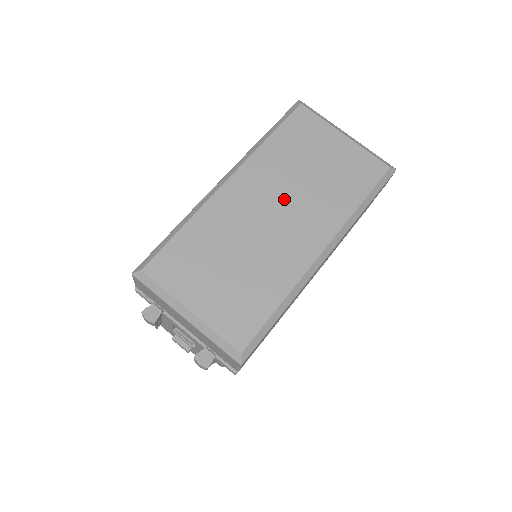
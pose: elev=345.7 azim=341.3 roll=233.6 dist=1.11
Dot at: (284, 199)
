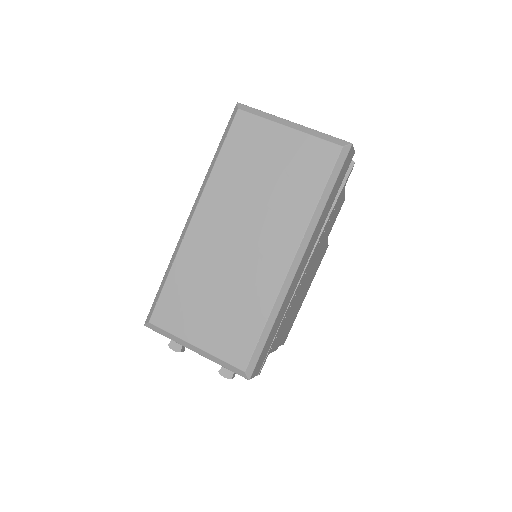
Dot at: (246, 220)
